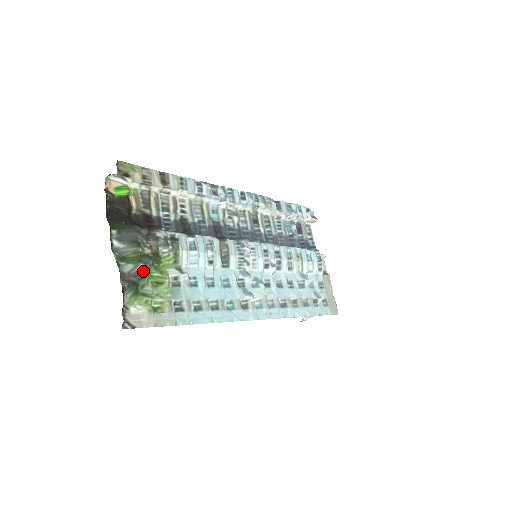
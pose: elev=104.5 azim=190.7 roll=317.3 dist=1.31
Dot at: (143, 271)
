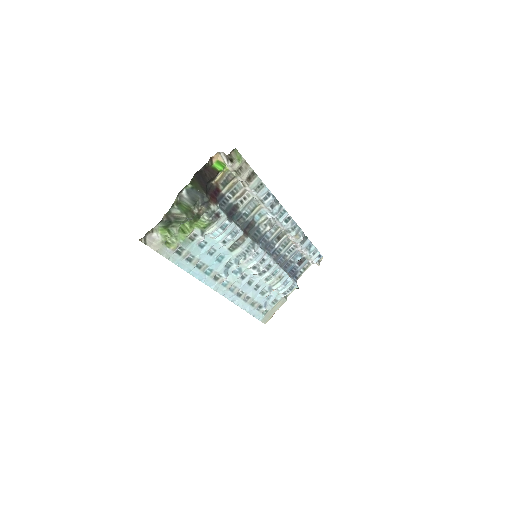
Dot at: (182, 219)
